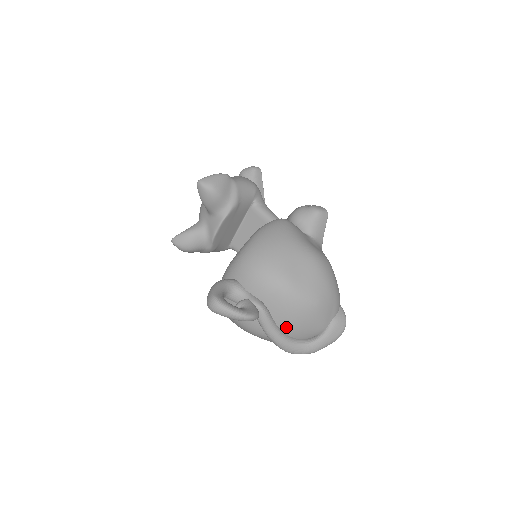
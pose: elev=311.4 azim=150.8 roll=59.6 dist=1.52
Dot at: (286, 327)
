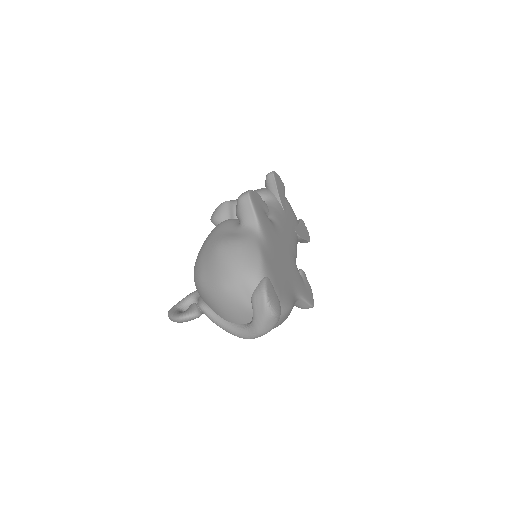
Dot at: (224, 317)
